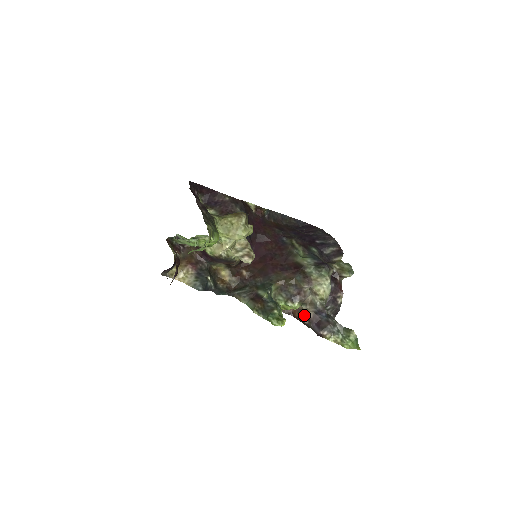
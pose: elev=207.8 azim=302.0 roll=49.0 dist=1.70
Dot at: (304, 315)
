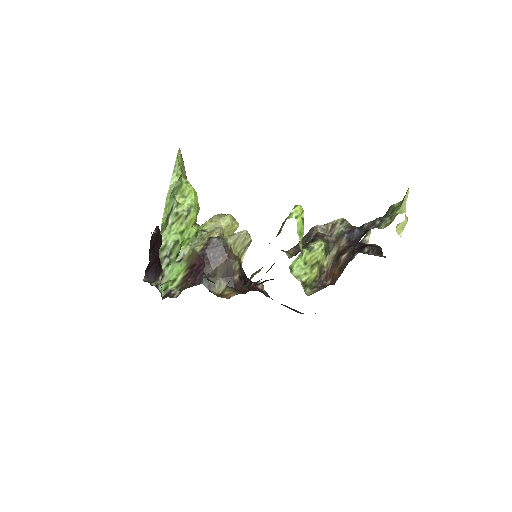
Dot at: (339, 254)
